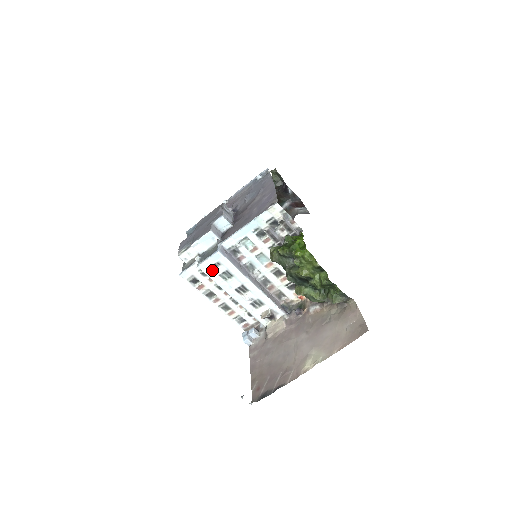
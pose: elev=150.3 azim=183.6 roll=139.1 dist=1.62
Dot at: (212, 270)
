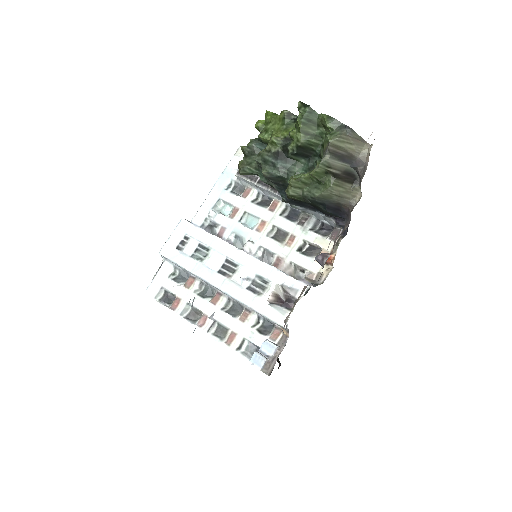
Dot at: (180, 252)
